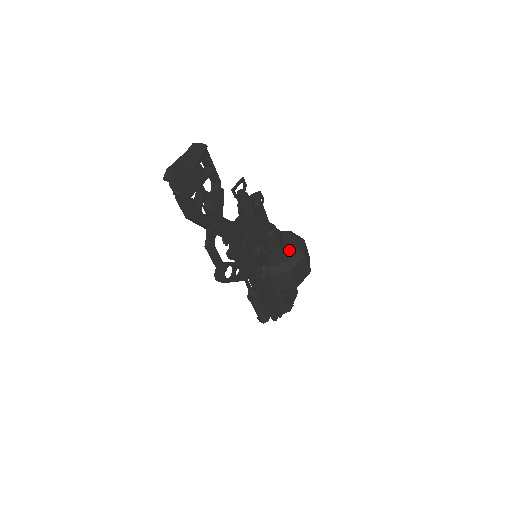
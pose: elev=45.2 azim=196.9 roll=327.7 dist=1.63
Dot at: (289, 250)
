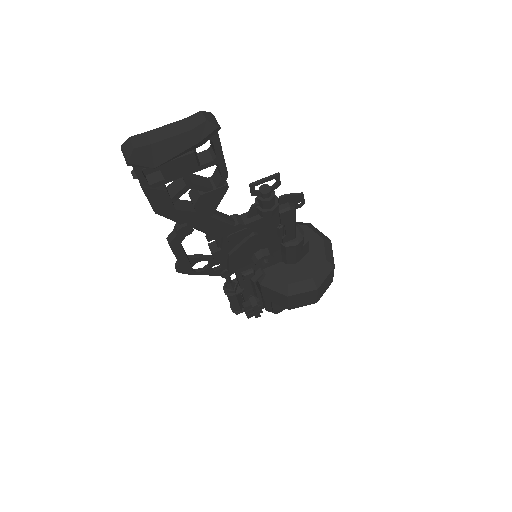
Dot at: (303, 271)
